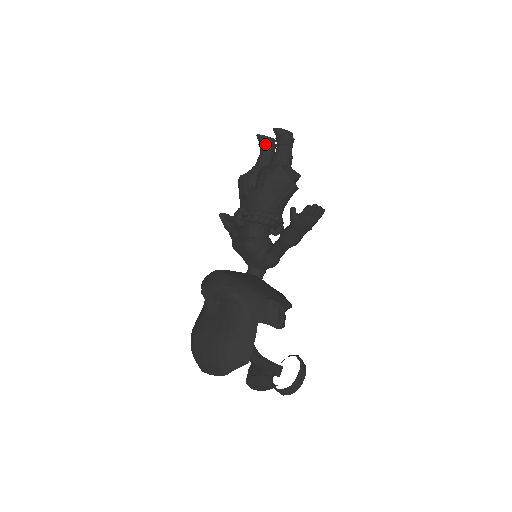
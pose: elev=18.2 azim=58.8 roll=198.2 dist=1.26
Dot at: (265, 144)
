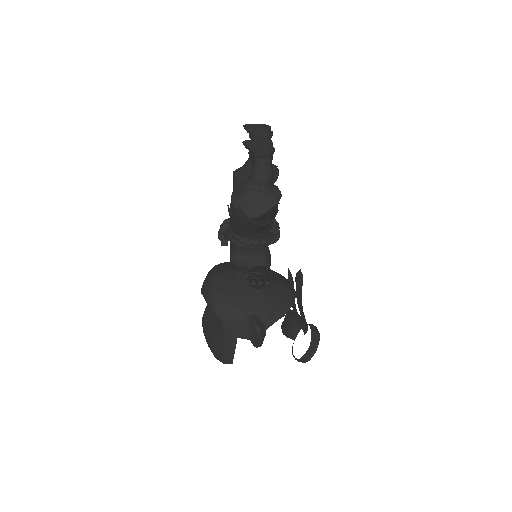
Dot at: (253, 139)
